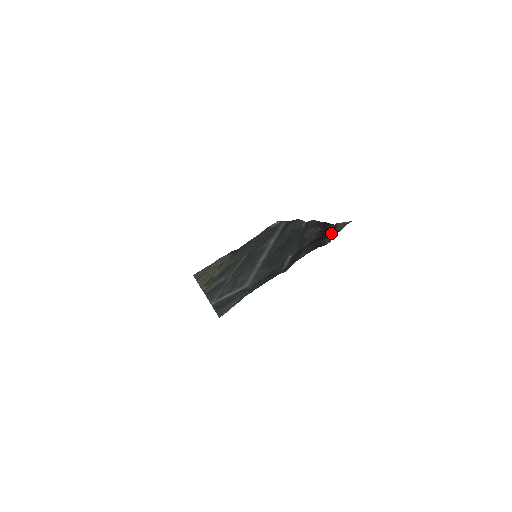
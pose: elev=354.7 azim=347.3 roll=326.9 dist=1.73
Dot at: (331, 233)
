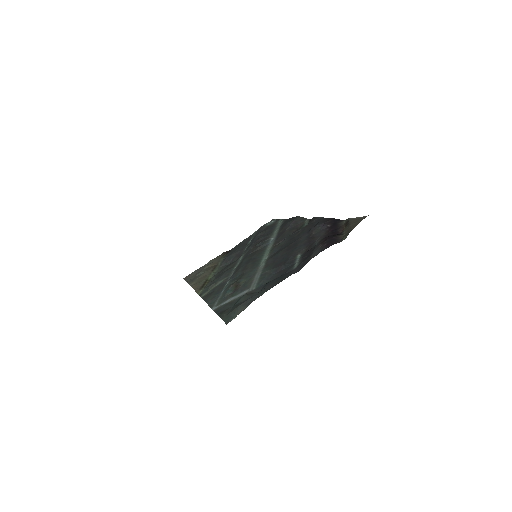
Dot at: (344, 229)
